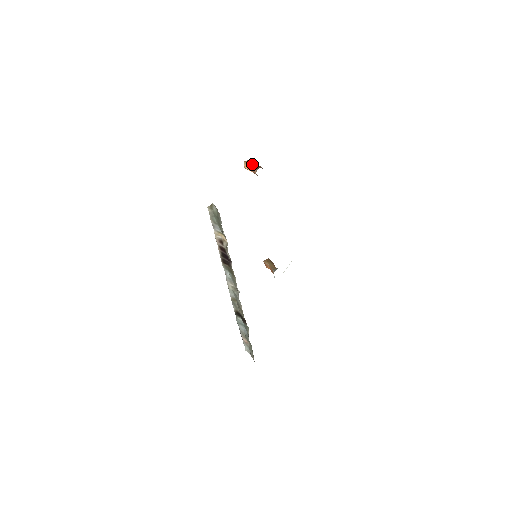
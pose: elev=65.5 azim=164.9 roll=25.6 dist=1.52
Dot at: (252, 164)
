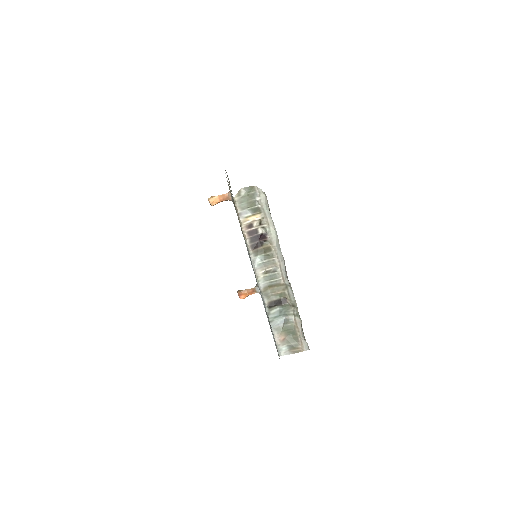
Dot at: (218, 195)
